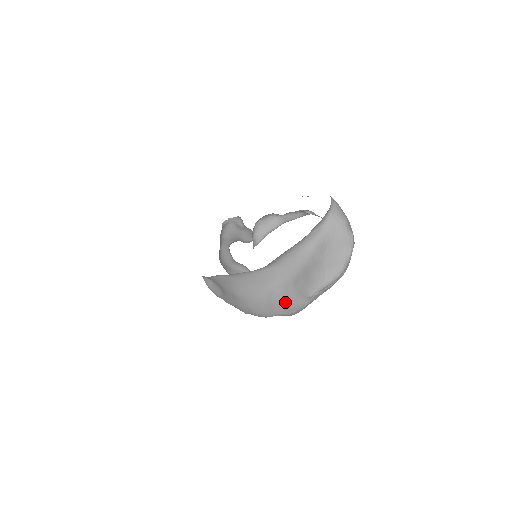
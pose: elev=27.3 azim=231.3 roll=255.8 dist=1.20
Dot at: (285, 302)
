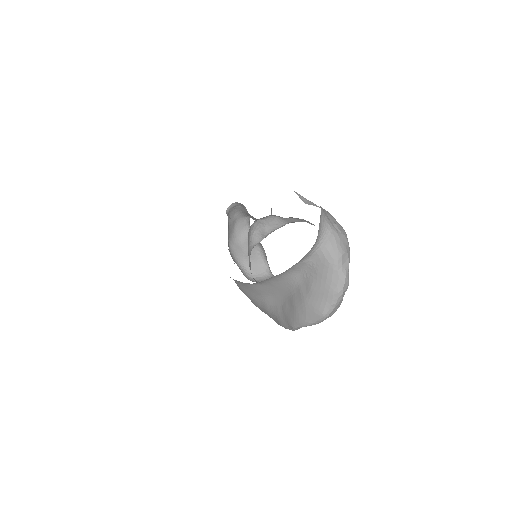
Dot at: (276, 318)
